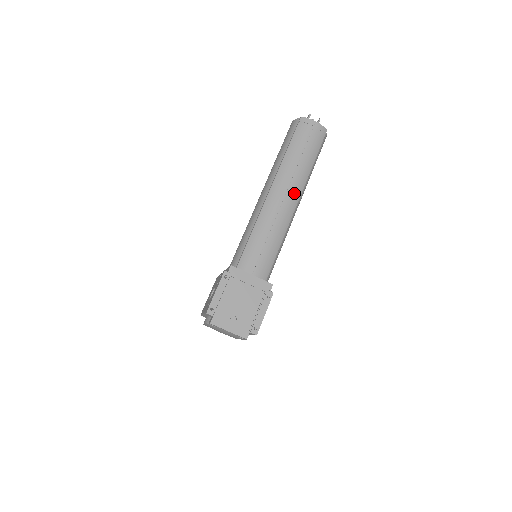
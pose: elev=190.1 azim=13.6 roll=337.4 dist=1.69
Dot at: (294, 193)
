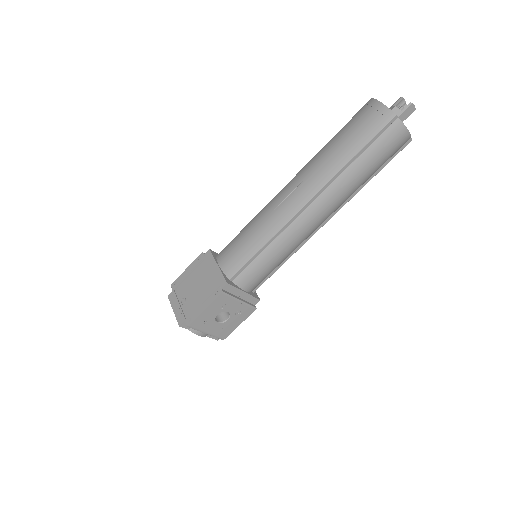
Dot at: (306, 189)
